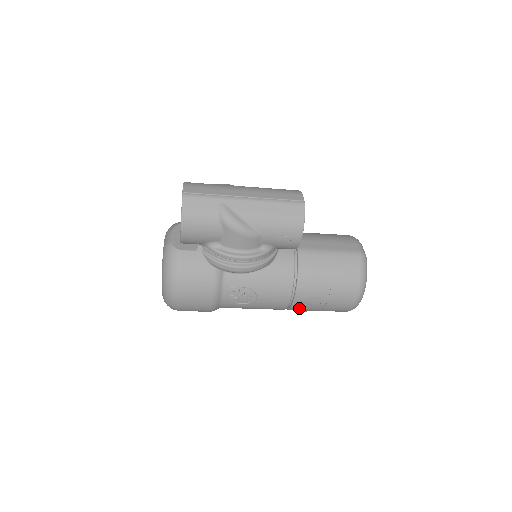
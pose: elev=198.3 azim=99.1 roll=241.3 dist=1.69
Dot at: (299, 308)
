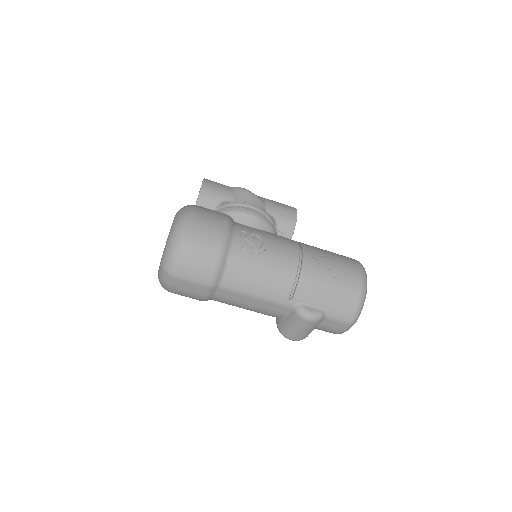
Dot at: (310, 274)
